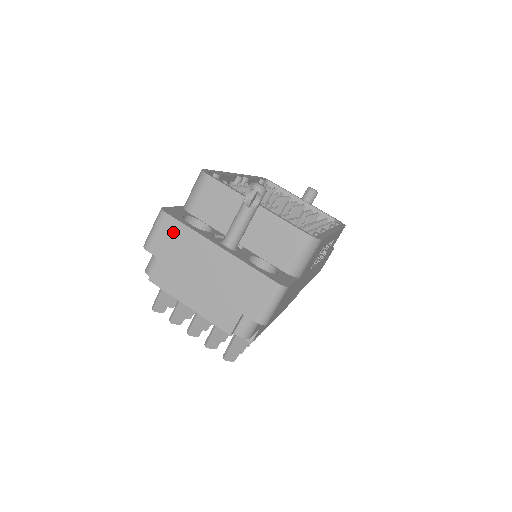
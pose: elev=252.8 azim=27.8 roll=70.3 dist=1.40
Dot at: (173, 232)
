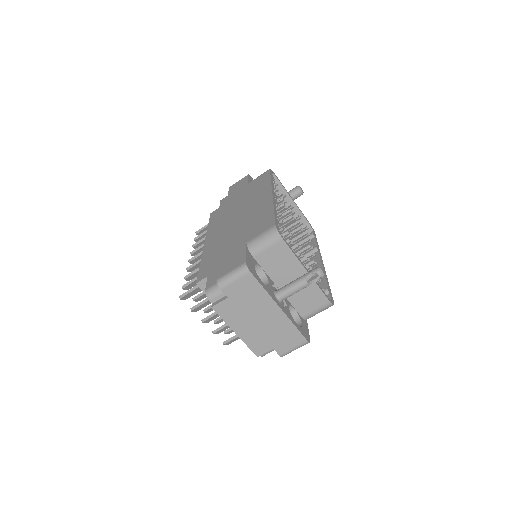
Dot at: (249, 286)
